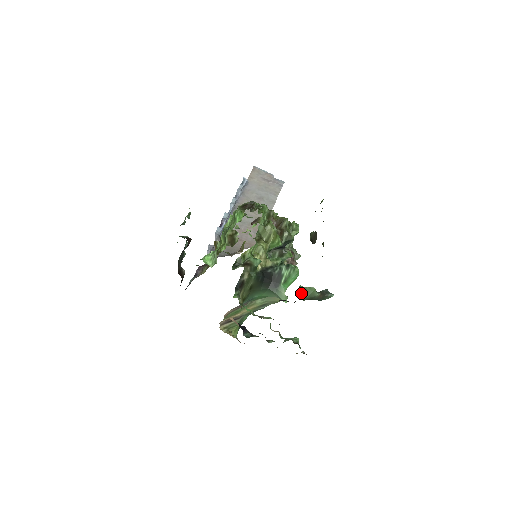
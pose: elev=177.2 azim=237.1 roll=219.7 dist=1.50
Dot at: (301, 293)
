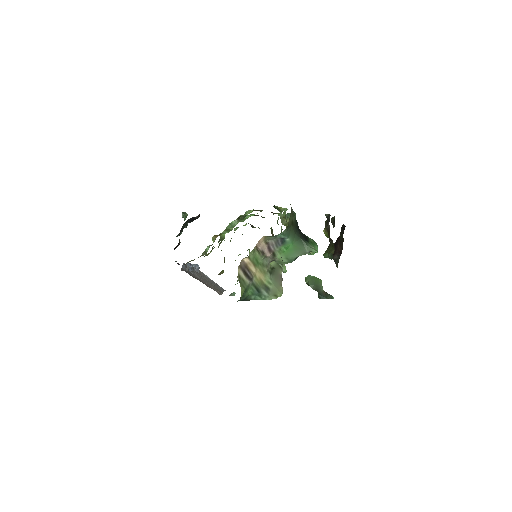
Dot at: (310, 280)
